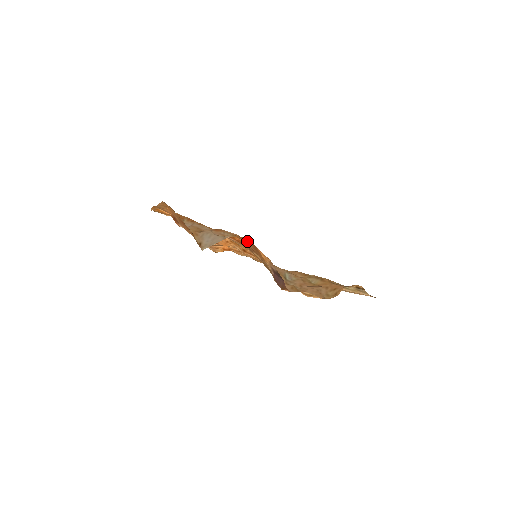
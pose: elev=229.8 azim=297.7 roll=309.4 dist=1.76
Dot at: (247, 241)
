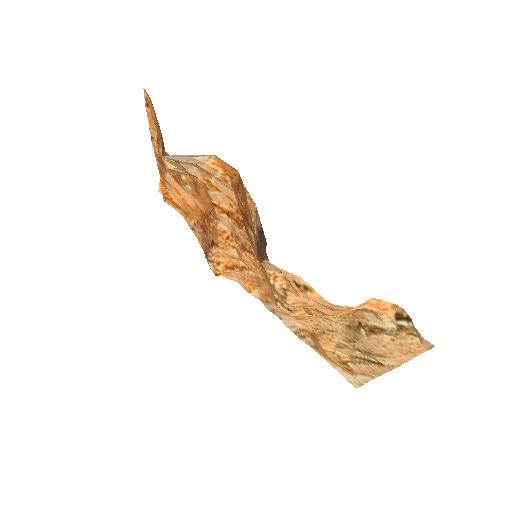
Dot at: (237, 185)
